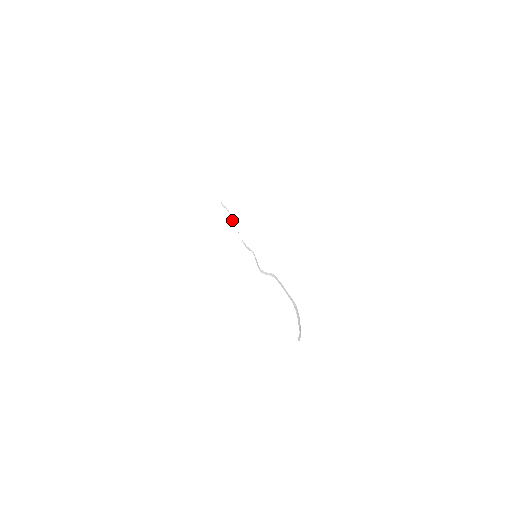
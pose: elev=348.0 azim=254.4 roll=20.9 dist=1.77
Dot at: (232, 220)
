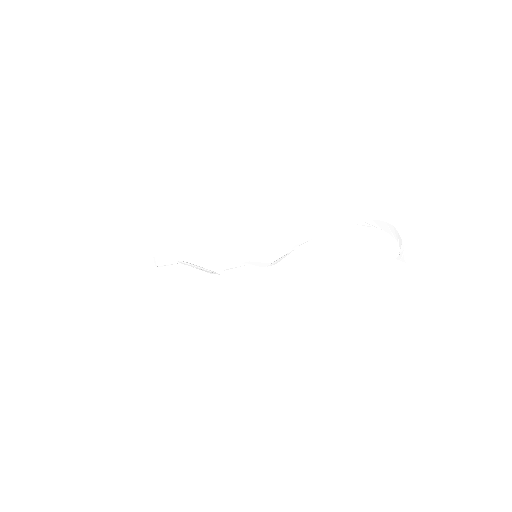
Dot at: (188, 265)
